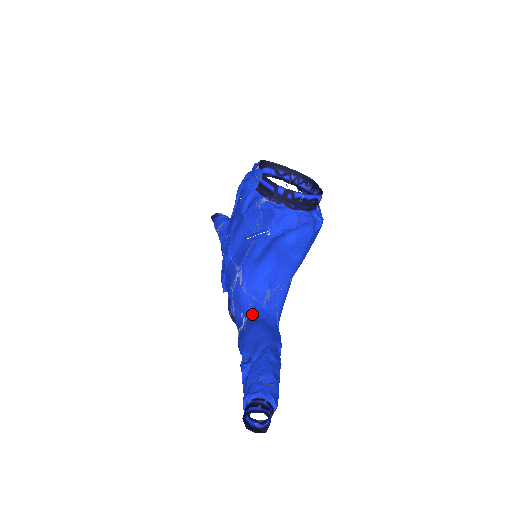
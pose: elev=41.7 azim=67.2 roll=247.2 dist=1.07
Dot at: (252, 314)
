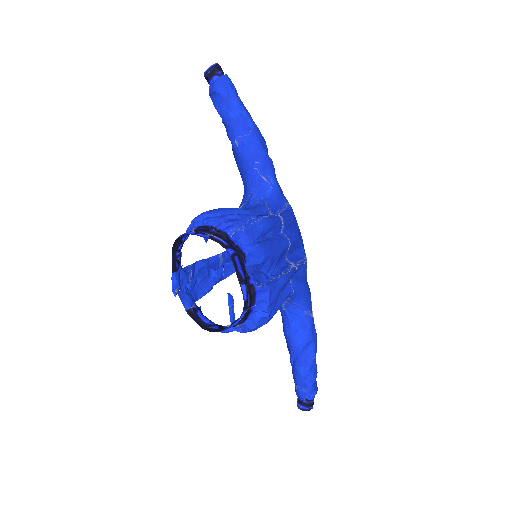
Dot at: (281, 314)
